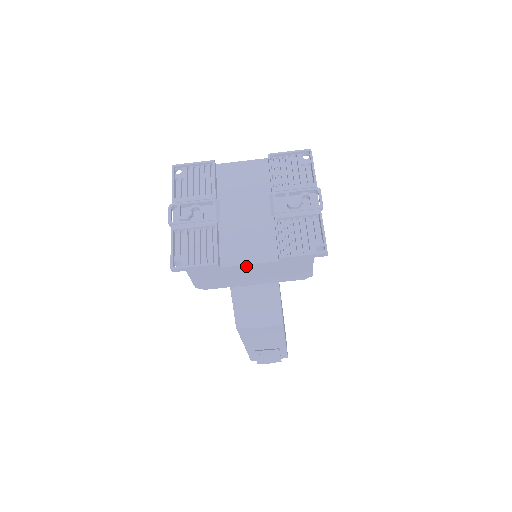
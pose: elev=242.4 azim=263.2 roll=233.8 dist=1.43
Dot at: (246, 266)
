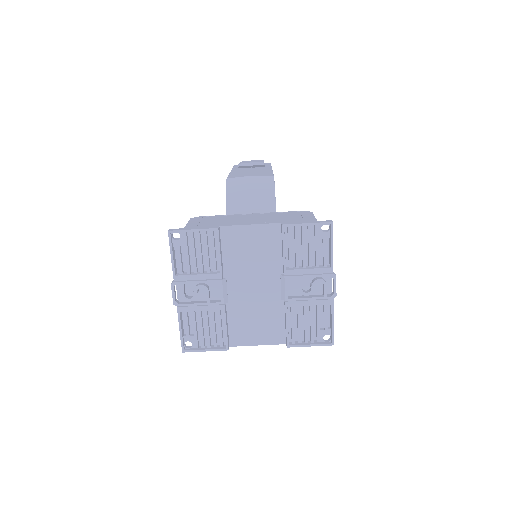
Dot at: (254, 343)
